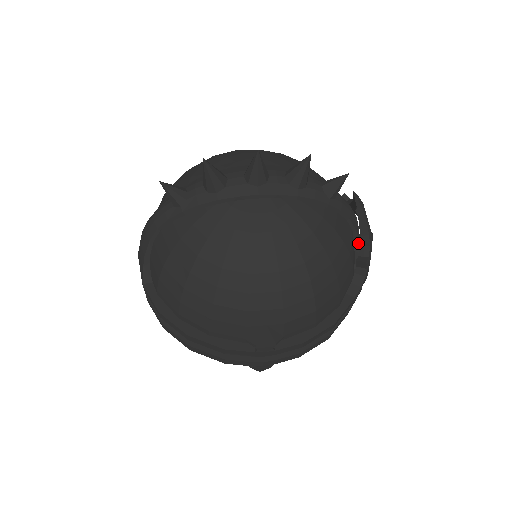
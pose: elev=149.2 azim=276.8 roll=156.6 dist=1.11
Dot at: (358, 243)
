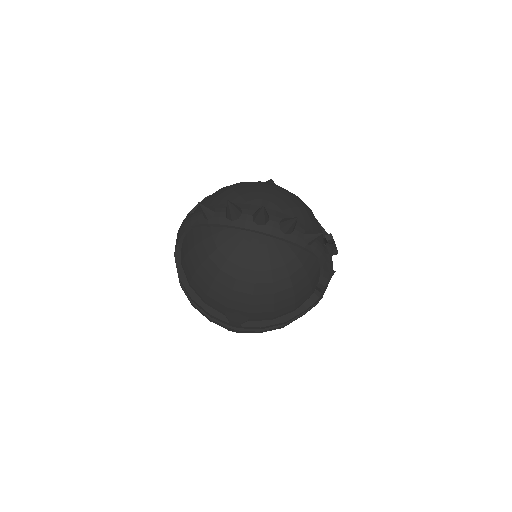
Dot at: occluded
